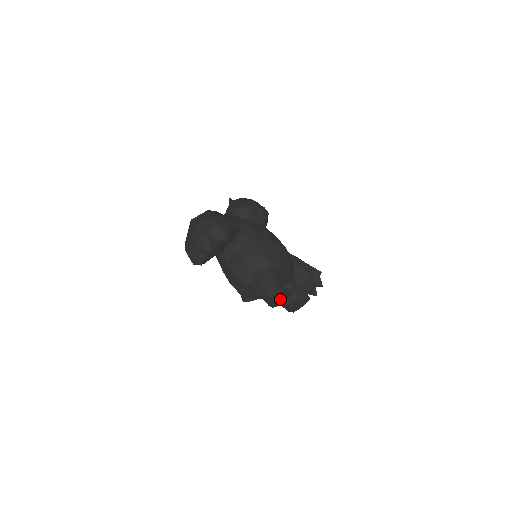
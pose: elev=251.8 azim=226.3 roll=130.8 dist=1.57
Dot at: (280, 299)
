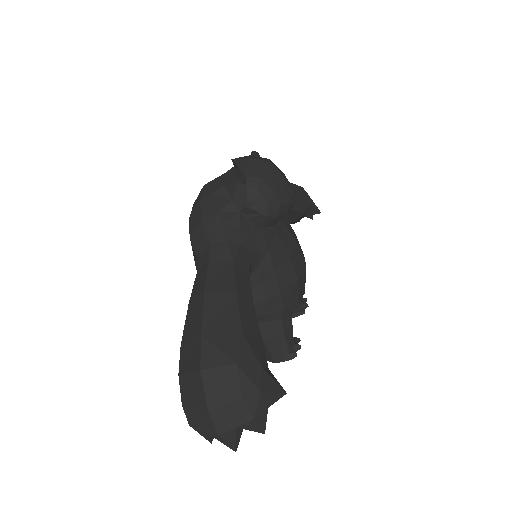
Dot at: occluded
